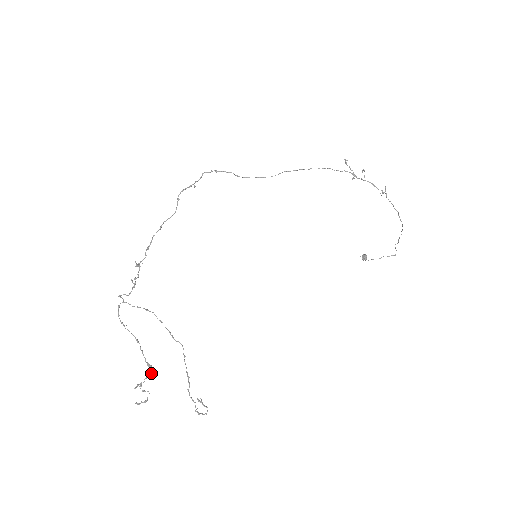
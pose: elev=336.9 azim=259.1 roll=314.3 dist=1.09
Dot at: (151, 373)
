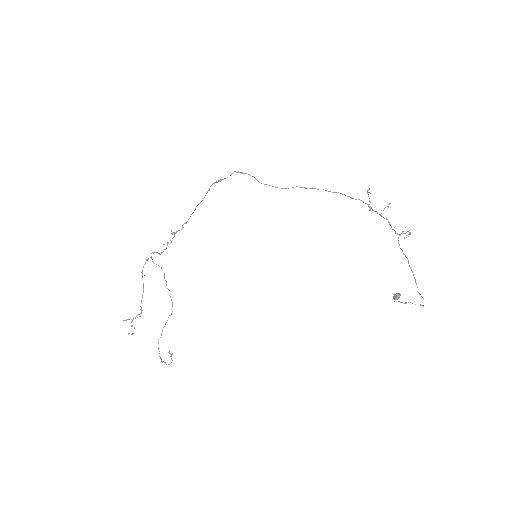
Dot at: (140, 316)
